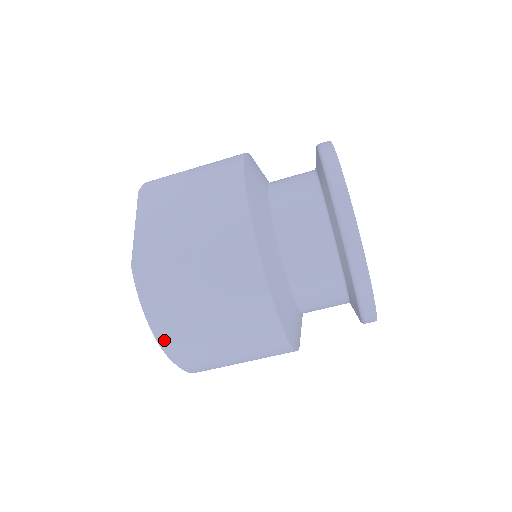
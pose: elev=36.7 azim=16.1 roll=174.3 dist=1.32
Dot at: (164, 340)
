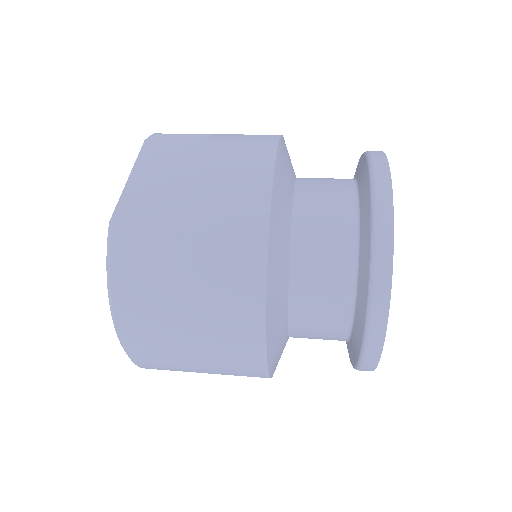
Dot at: (122, 323)
